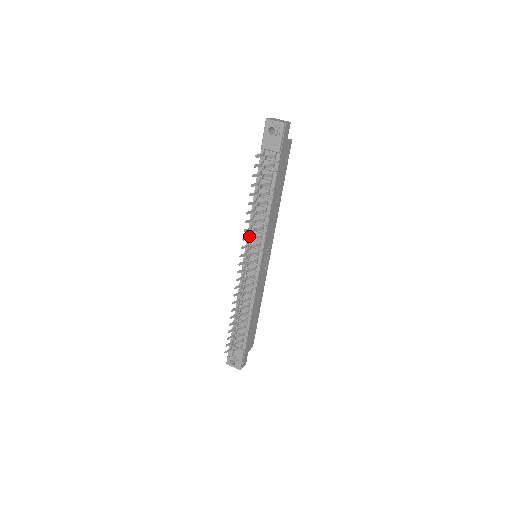
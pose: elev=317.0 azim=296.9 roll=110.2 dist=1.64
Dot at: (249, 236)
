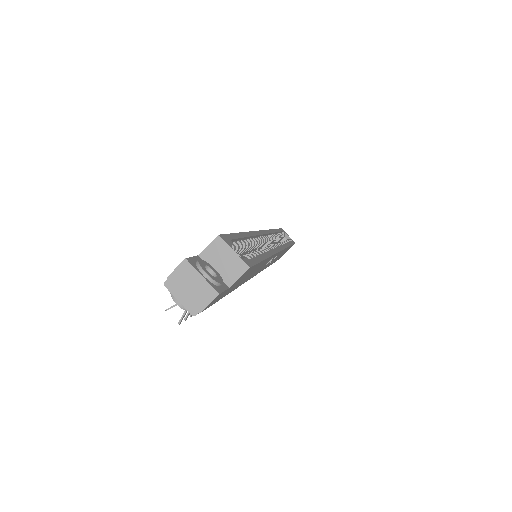
Dot at: occluded
